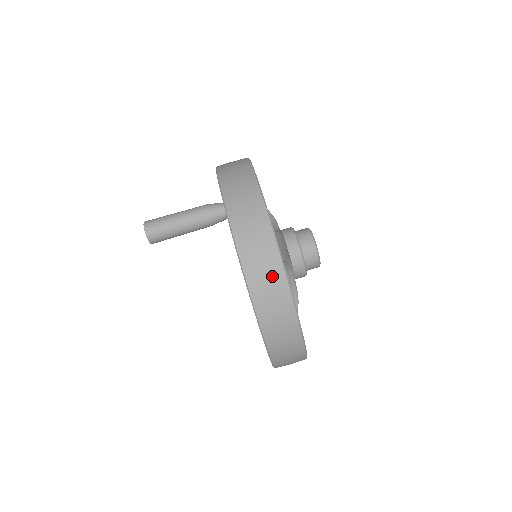
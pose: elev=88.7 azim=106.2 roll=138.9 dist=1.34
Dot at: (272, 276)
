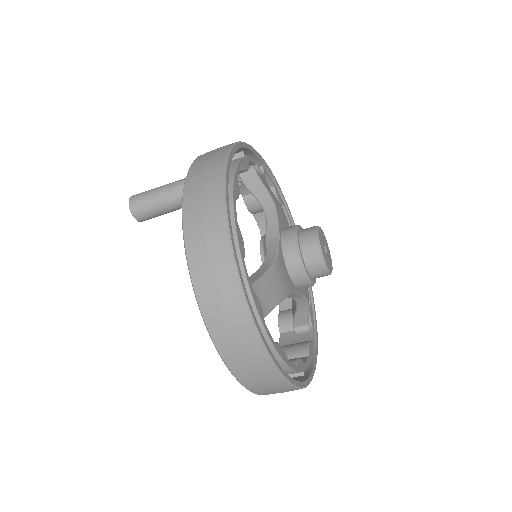
Dot at: (252, 357)
